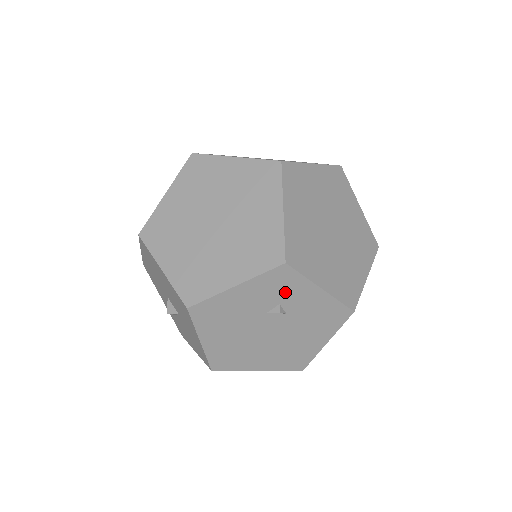
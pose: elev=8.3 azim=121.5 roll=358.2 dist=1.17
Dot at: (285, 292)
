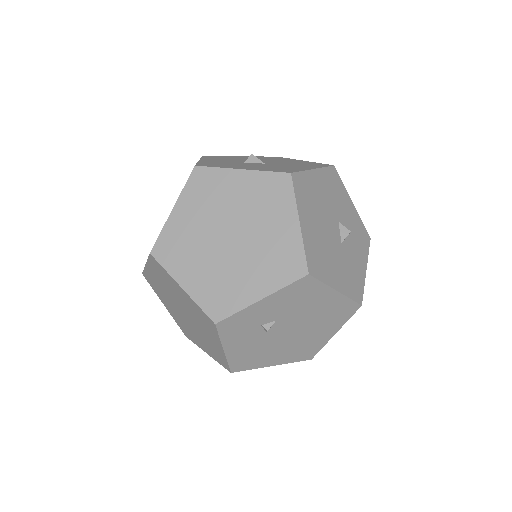
Dot at: (249, 323)
